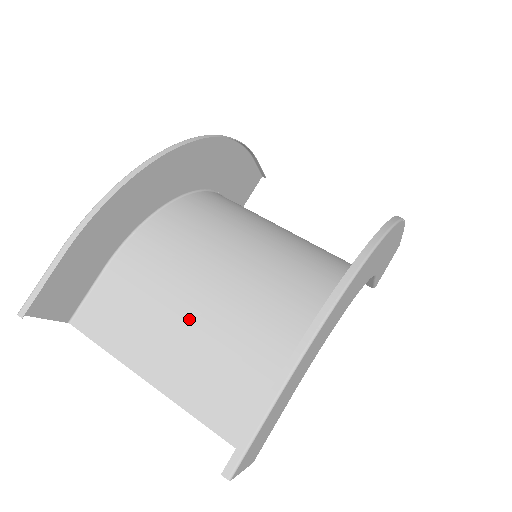
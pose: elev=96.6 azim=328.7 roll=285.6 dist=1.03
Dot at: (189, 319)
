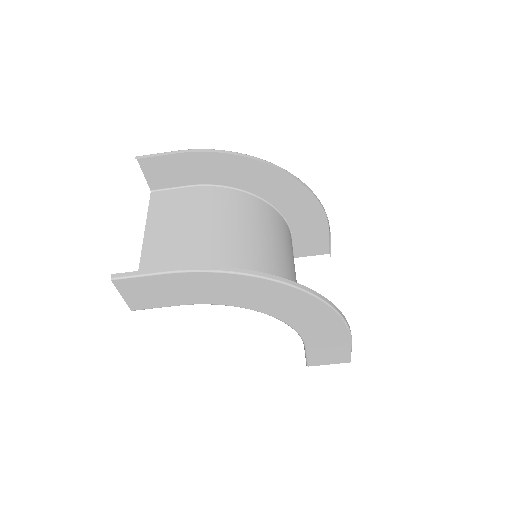
Dot at: (189, 236)
